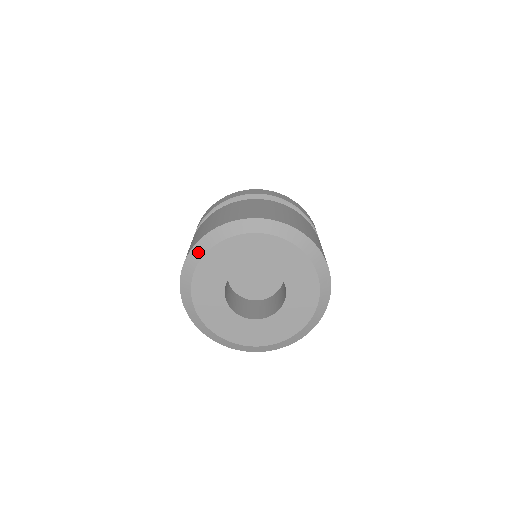
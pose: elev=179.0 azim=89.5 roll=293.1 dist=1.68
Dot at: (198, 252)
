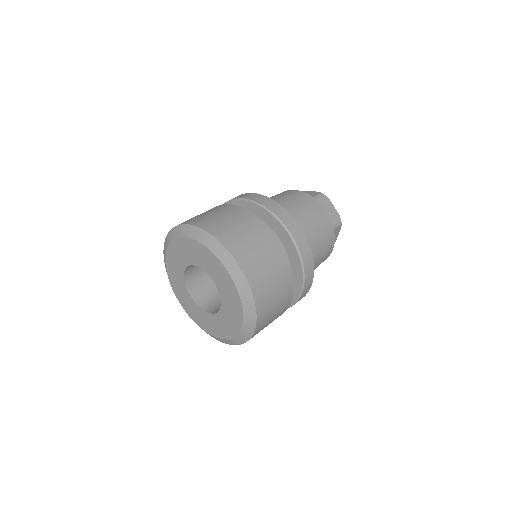
Dot at: (165, 248)
